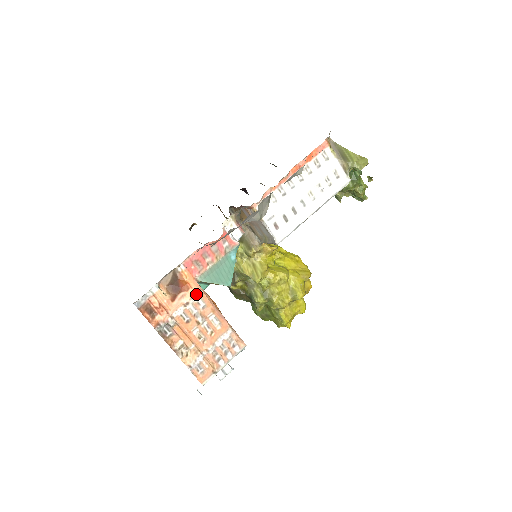
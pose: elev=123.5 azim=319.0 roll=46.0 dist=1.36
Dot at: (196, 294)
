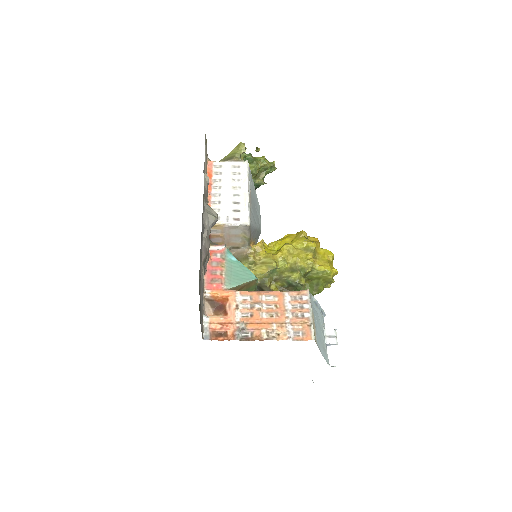
Dot at: (236, 296)
